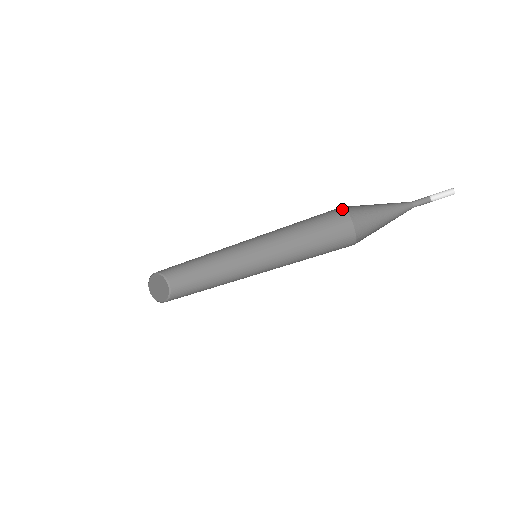
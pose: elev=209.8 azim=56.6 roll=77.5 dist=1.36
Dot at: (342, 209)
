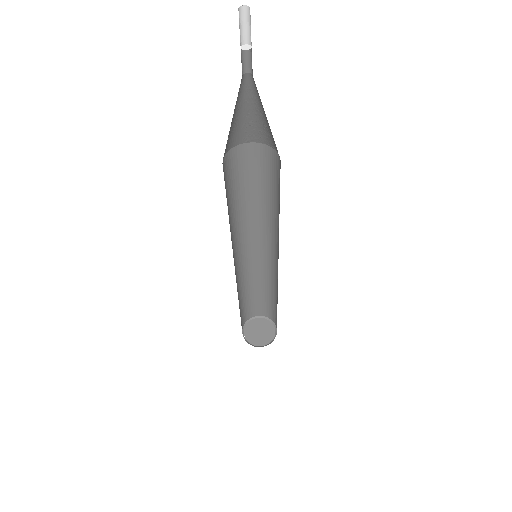
Dot at: (231, 152)
